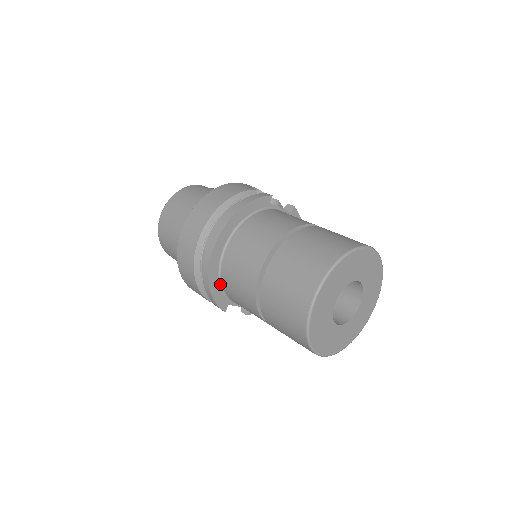
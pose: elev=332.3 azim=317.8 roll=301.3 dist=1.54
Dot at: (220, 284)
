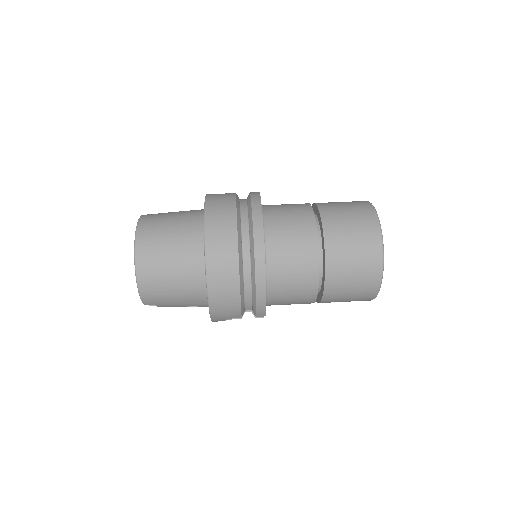
Dot at: occluded
